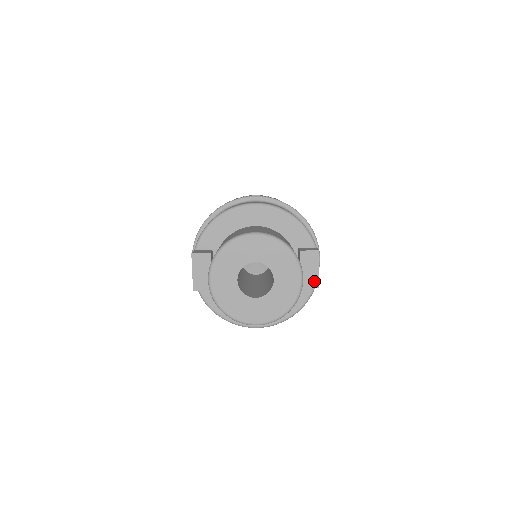
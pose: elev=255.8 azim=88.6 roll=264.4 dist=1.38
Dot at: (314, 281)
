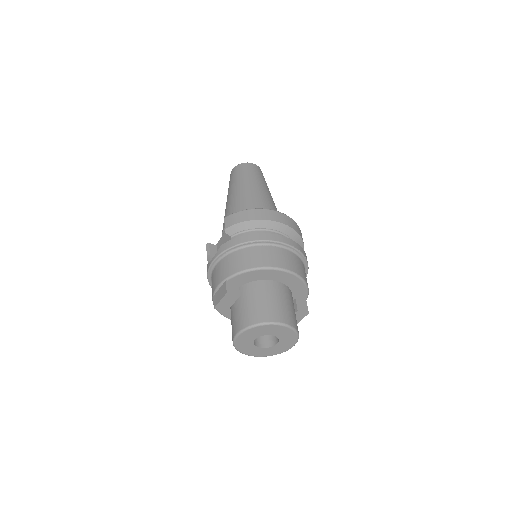
Dot at: occluded
